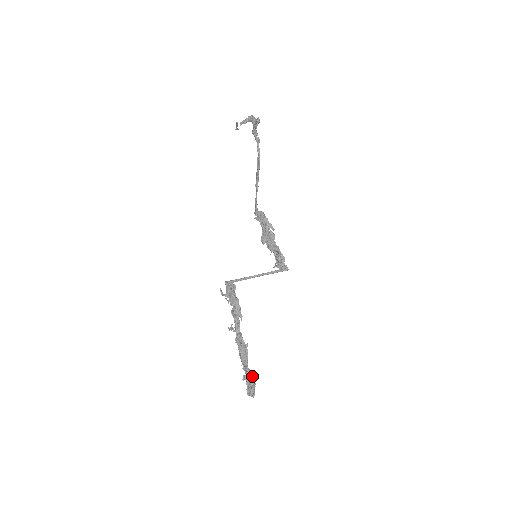
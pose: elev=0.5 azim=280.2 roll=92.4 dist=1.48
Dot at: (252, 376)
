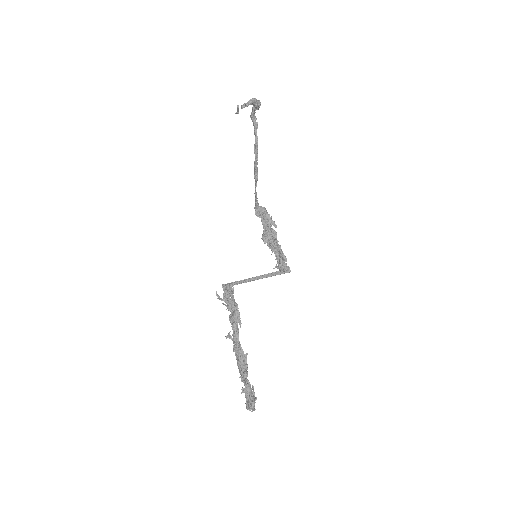
Dot at: (252, 389)
